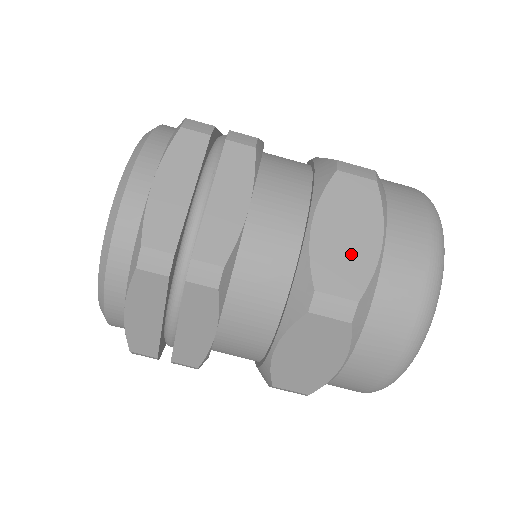
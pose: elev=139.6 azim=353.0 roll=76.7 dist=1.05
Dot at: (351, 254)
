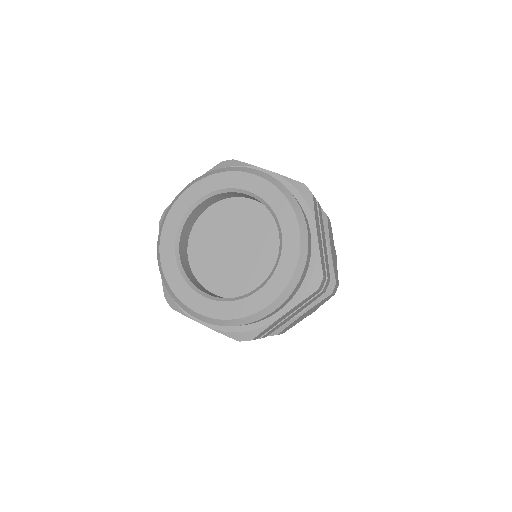
Dot at: (335, 261)
